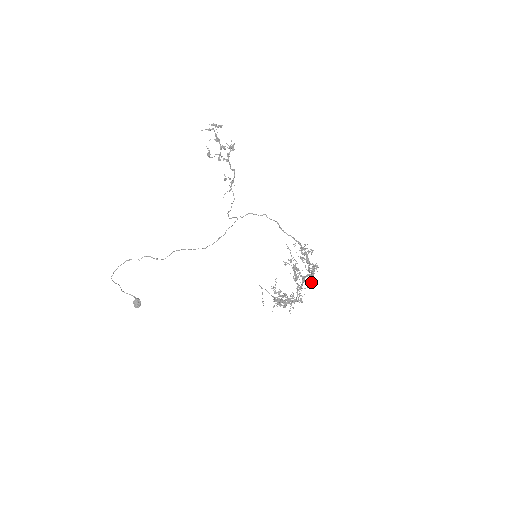
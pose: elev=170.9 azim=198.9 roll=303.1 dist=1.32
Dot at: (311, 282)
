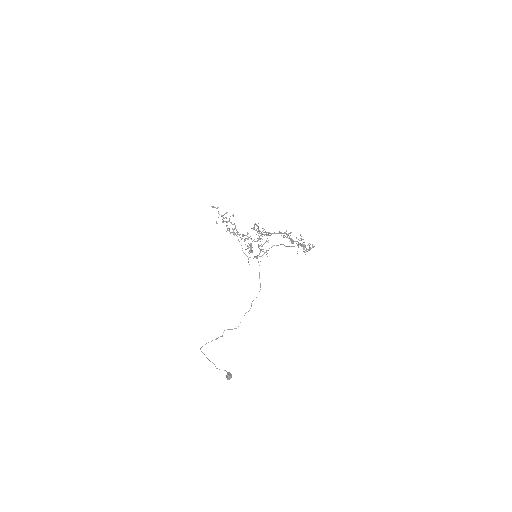
Dot at: occluded
